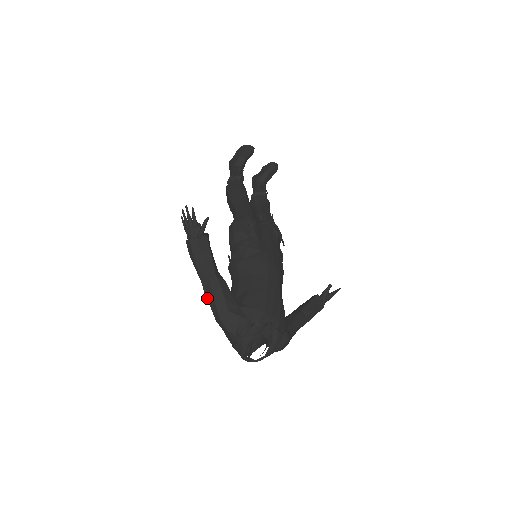
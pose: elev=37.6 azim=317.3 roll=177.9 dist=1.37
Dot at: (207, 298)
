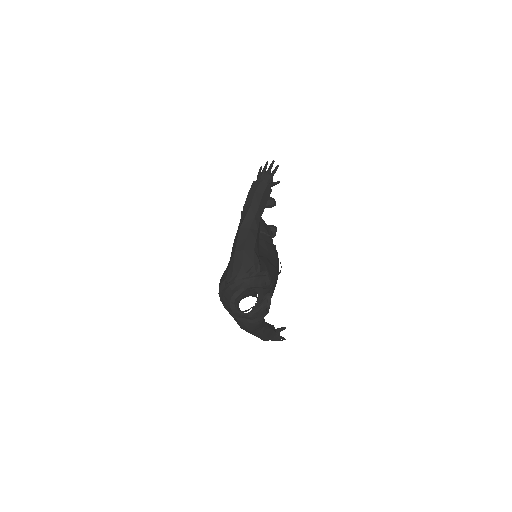
Dot at: (241, 230)
